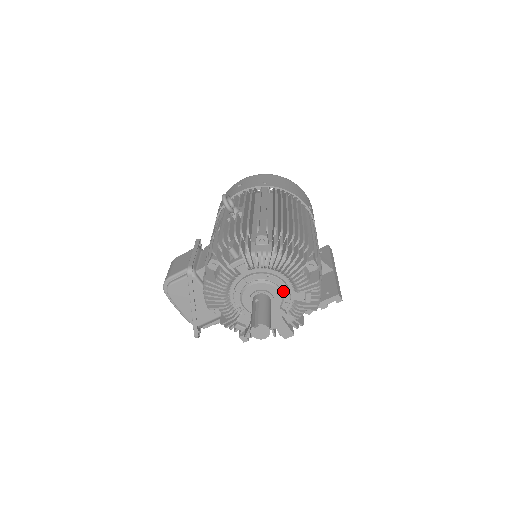
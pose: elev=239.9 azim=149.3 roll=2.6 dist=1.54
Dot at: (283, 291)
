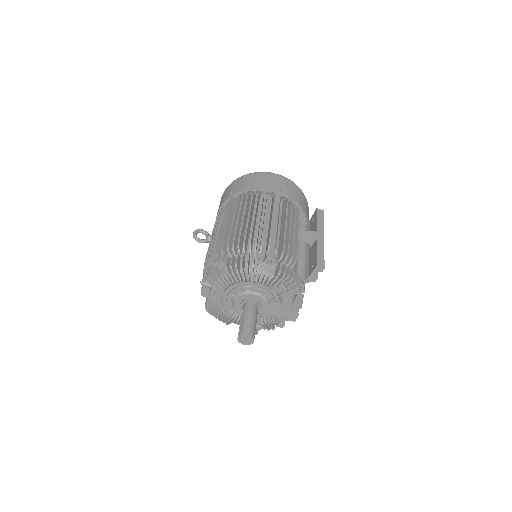
Dot at: (260, 293)
